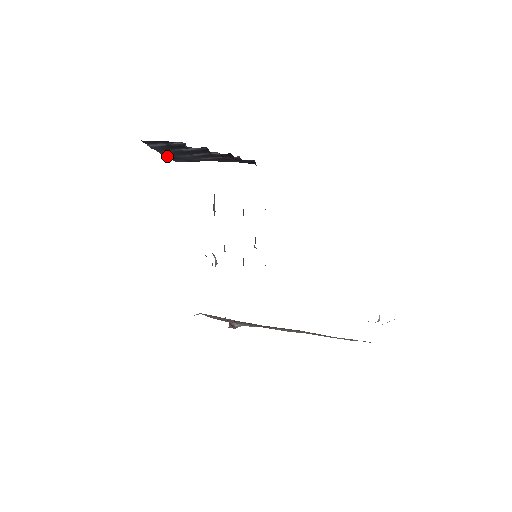
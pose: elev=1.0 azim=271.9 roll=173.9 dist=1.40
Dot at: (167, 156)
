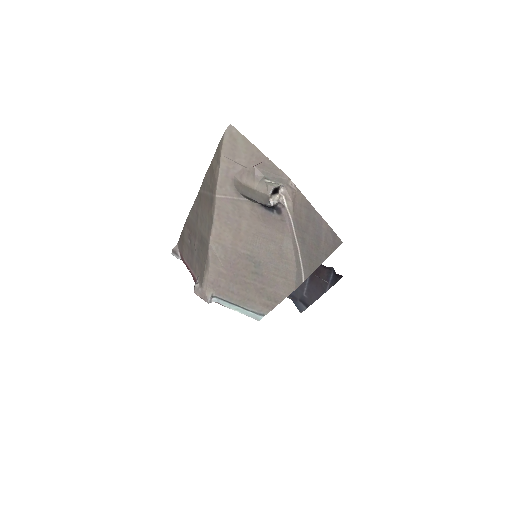
Dot at: occluded
